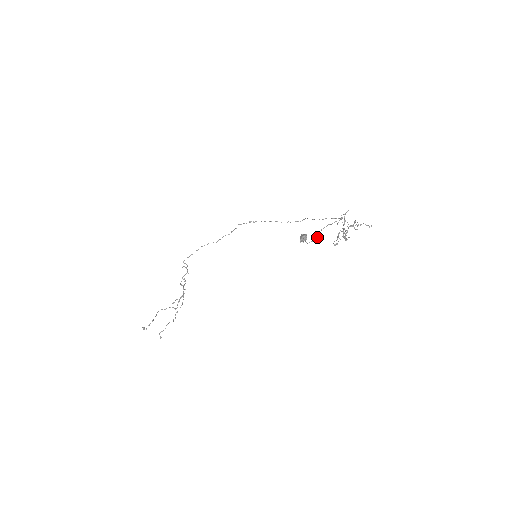
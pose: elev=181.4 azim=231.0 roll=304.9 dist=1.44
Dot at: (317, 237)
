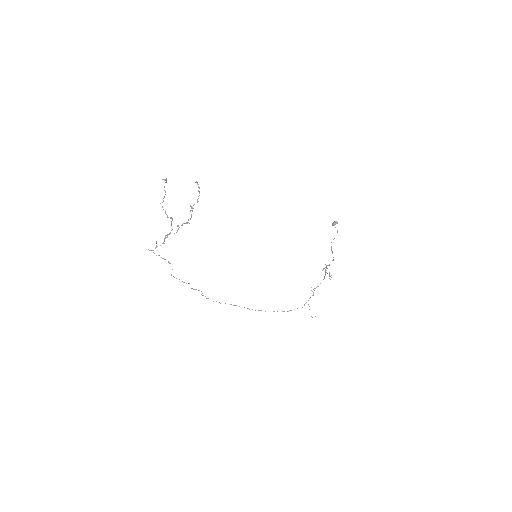
Dot at: occluded
